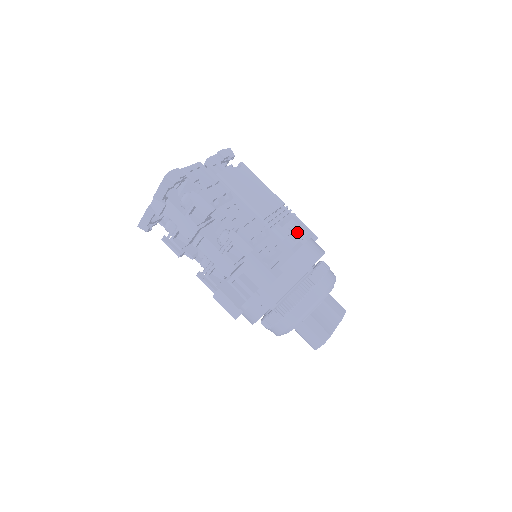
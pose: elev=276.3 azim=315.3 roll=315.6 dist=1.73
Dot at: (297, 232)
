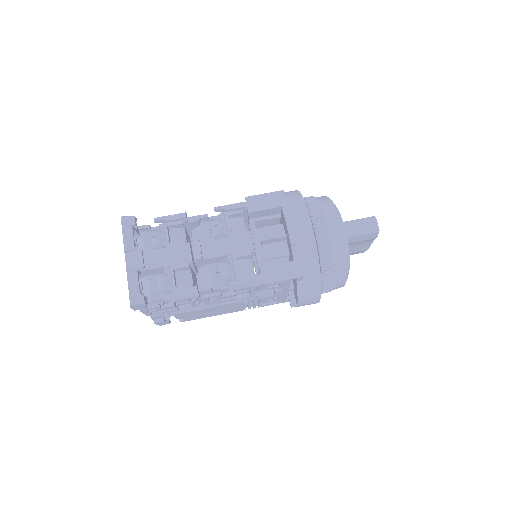
Dot at: occluded
